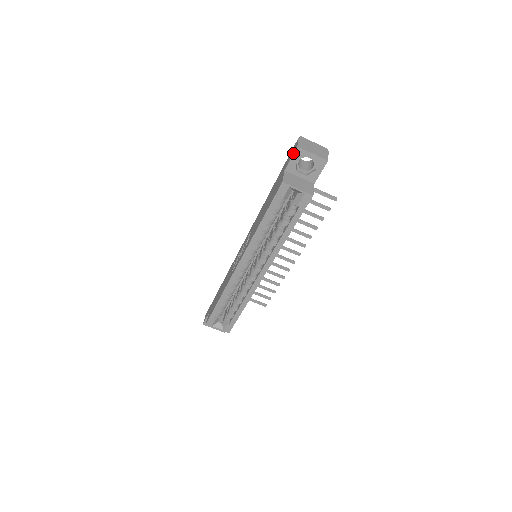
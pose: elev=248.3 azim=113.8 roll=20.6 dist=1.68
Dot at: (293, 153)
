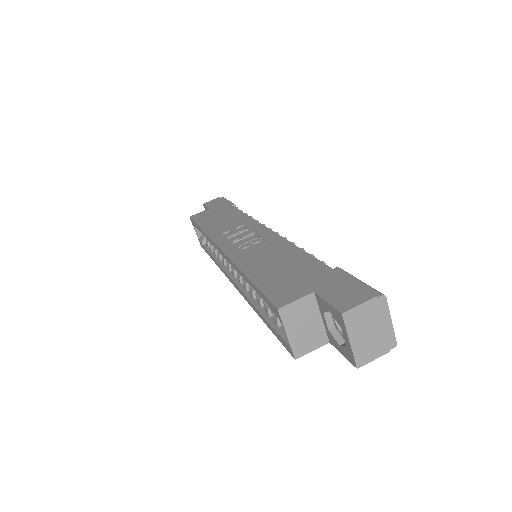
Dot at: (333, 306)
